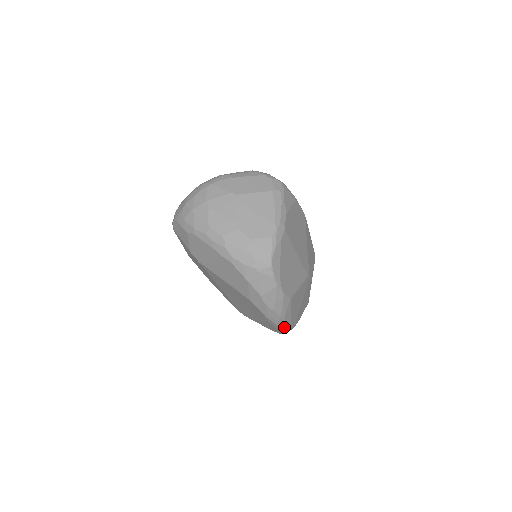
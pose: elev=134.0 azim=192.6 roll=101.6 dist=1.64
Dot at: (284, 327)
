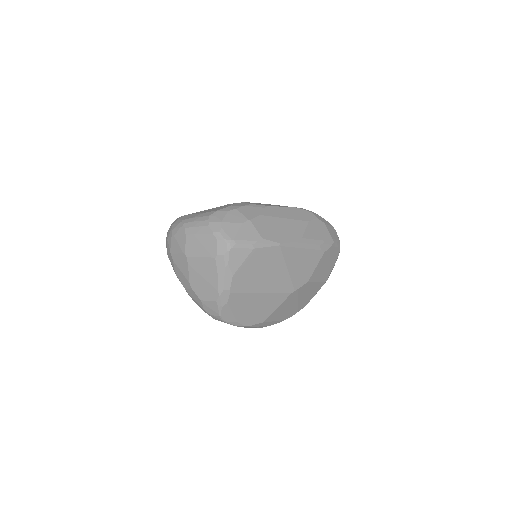
Dot at: occluded
